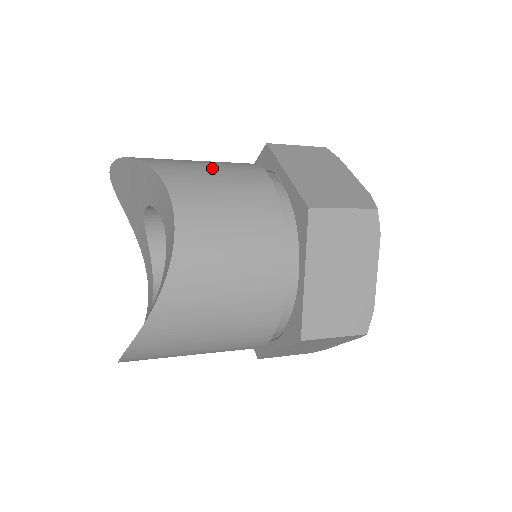
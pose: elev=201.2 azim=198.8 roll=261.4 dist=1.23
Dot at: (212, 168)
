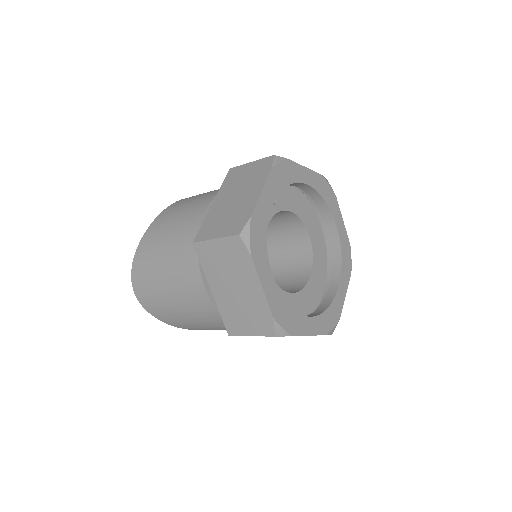
Dot at: occluded
